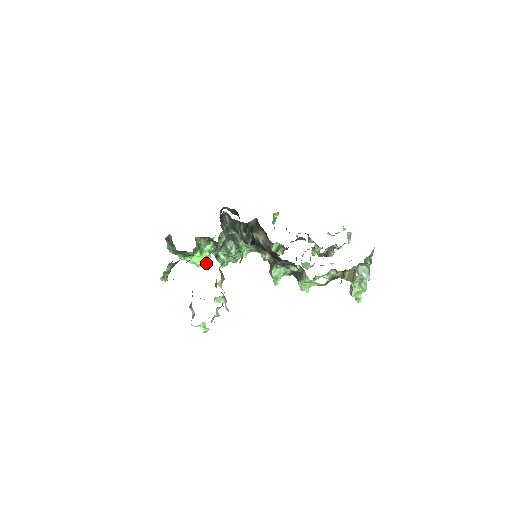
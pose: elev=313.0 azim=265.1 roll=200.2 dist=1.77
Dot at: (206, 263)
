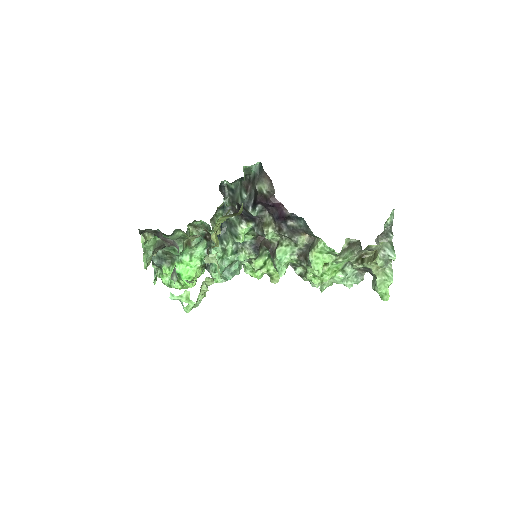
Dot at: (194, 283)
